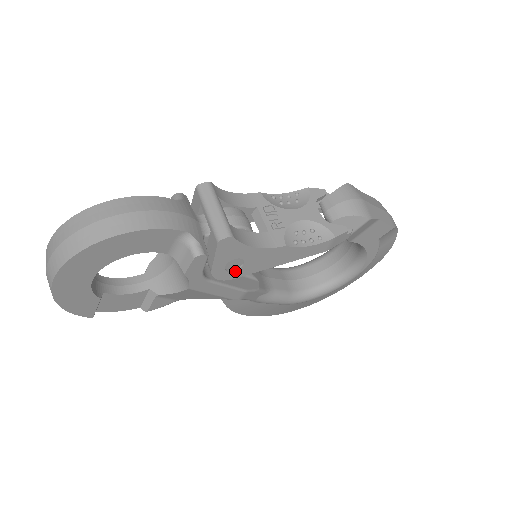
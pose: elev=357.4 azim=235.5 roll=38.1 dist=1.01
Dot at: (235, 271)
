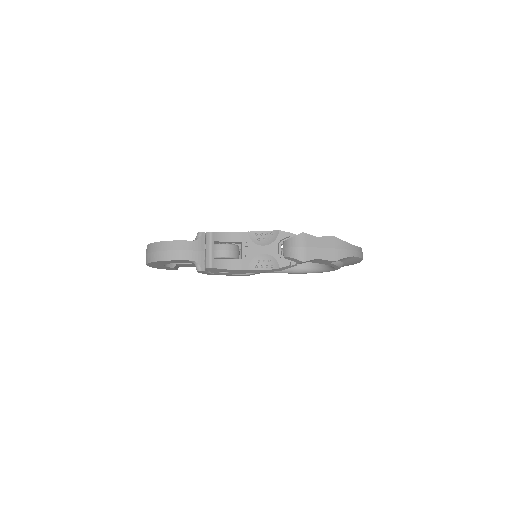
Dot at: (227, 273)
